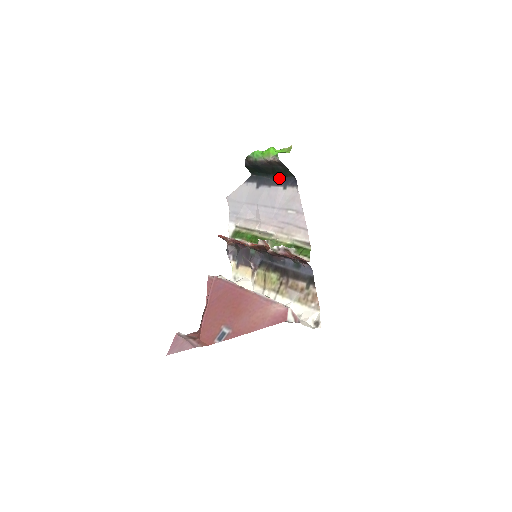
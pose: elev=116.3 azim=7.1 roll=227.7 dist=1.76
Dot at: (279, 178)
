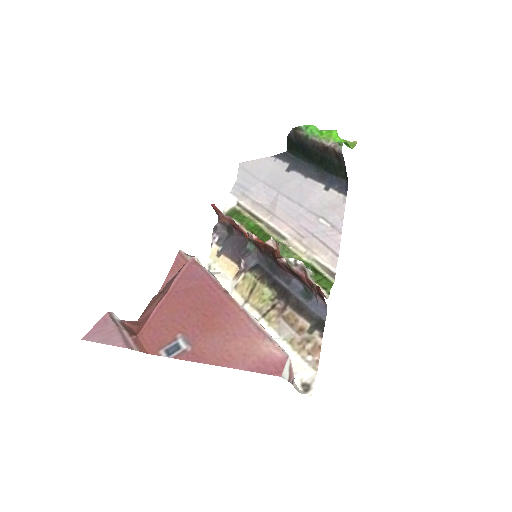
Dot at: (324, 173)
